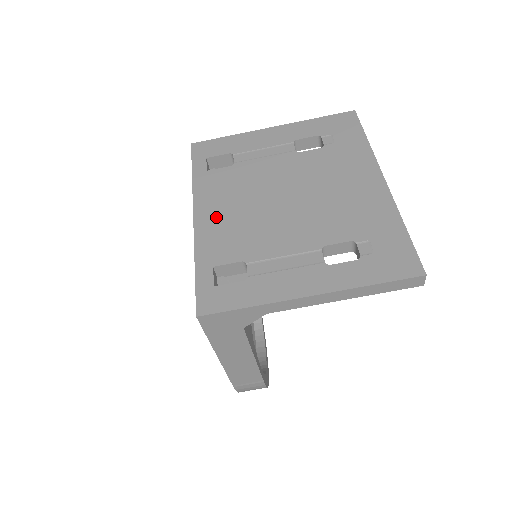
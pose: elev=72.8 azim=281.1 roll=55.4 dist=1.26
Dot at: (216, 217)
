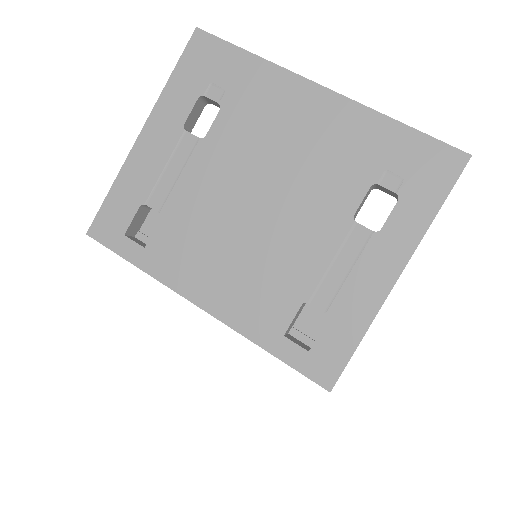
Dot at: (221, 287)
